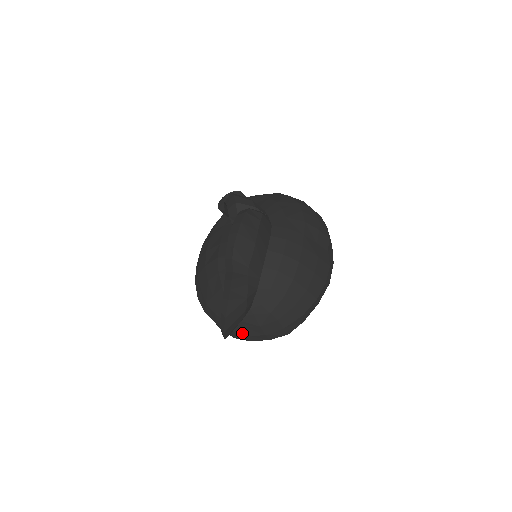
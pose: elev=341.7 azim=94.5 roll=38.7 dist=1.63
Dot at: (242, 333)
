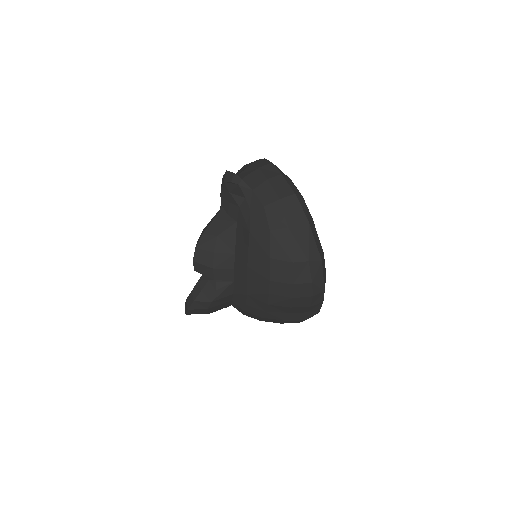
Dot at: occluded
